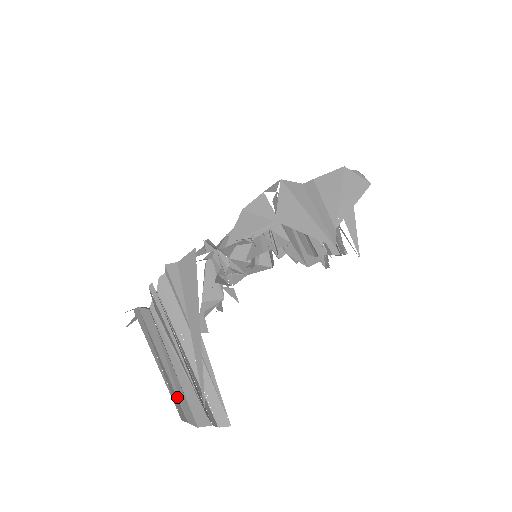
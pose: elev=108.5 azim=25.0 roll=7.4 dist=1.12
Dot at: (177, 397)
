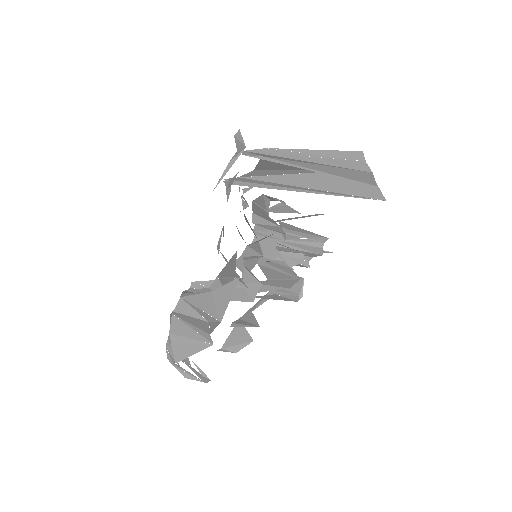
Dot at: (338, 158)
